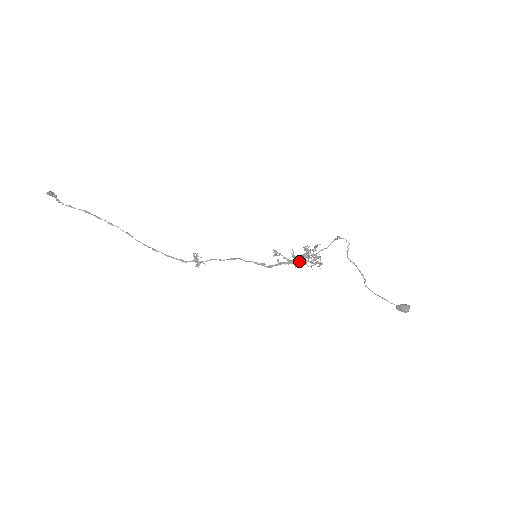
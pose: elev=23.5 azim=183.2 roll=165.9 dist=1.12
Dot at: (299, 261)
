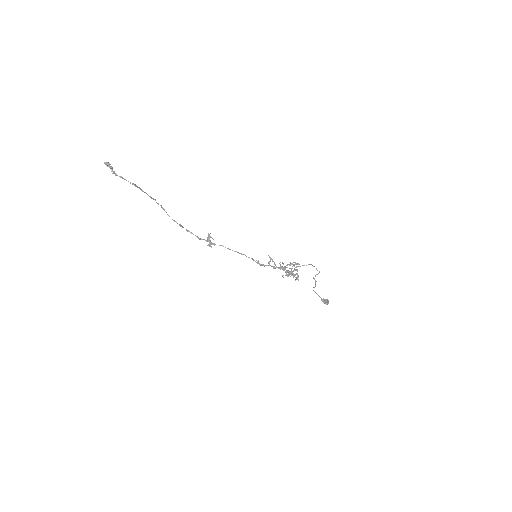
Dot at: occluded
